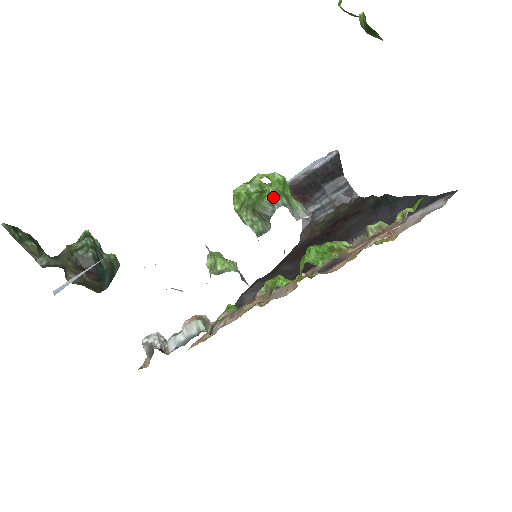
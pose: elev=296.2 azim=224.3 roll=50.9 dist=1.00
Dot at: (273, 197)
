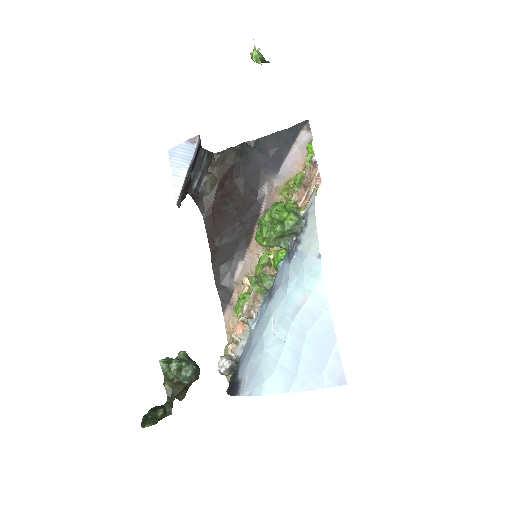
Dot at: (296, 220)
